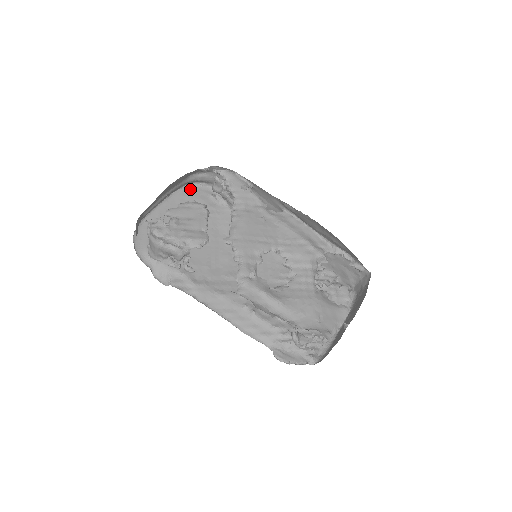
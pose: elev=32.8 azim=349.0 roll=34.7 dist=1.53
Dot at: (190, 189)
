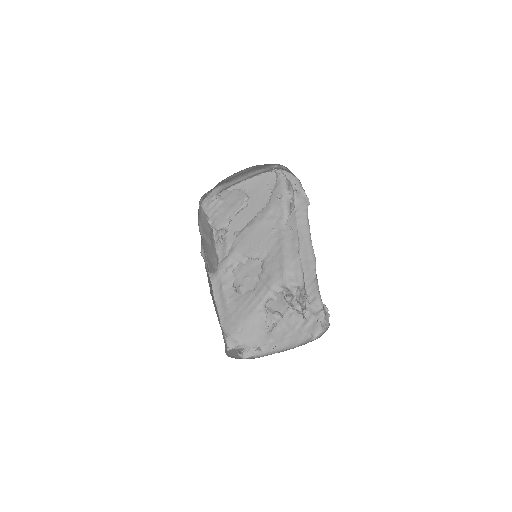
Dot at: occluded
